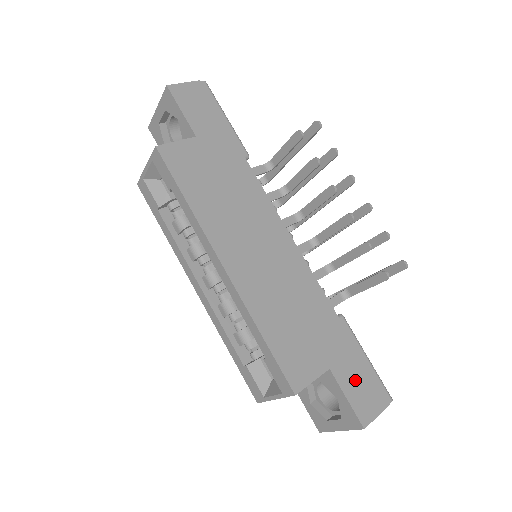
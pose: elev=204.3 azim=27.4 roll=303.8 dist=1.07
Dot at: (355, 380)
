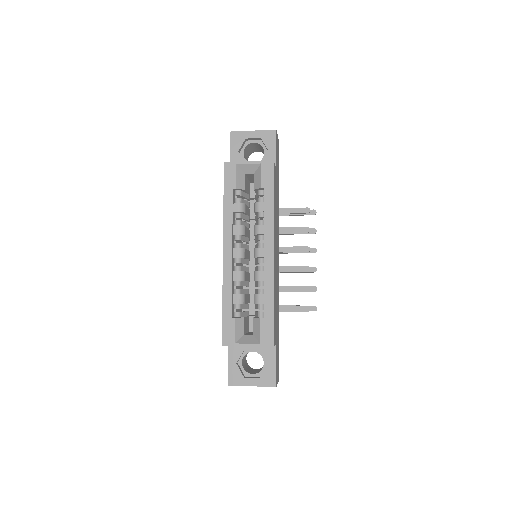
Dot at: (277, 358)
